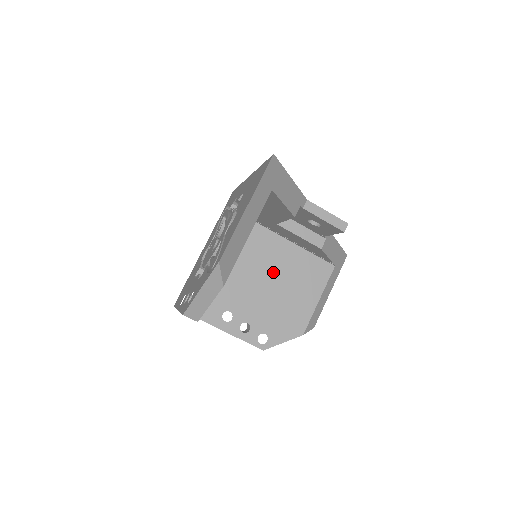
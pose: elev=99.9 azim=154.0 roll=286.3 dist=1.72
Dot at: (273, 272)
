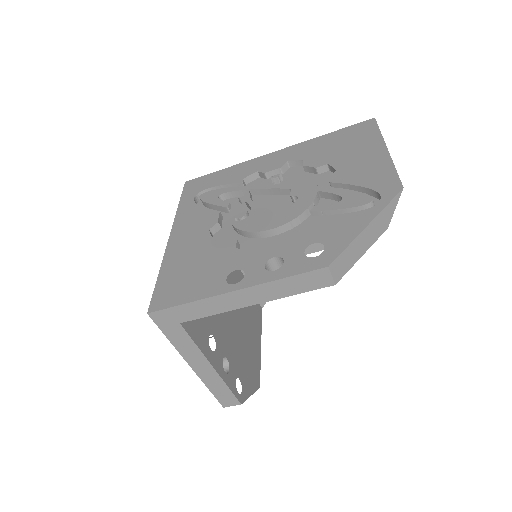
Dot at: occluded
